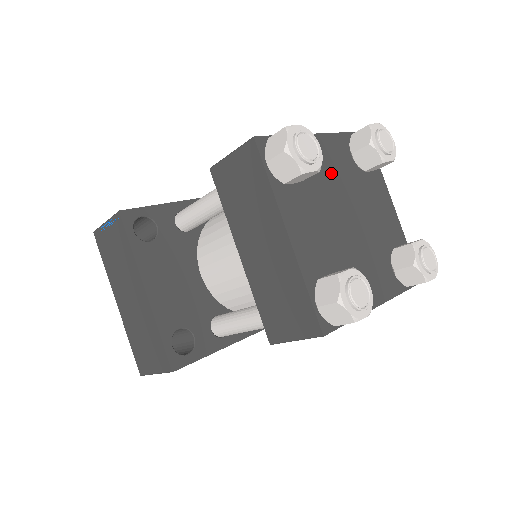
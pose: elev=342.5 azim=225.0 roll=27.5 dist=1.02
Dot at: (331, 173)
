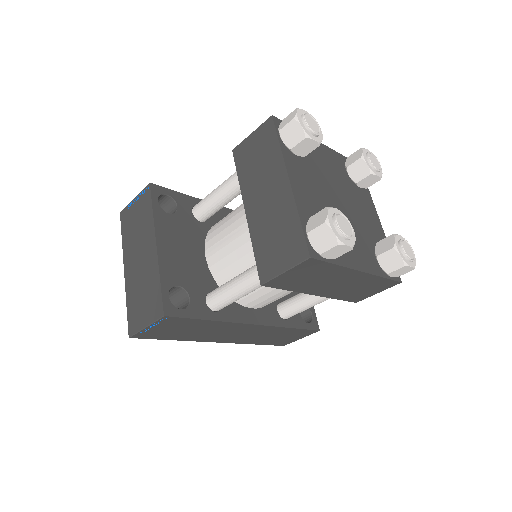
Dot at: (328, 169)
